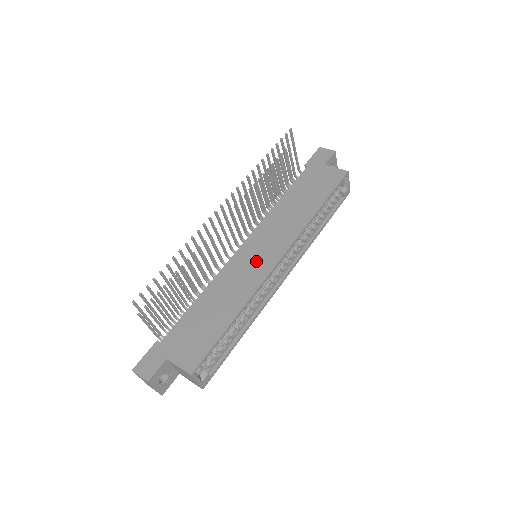
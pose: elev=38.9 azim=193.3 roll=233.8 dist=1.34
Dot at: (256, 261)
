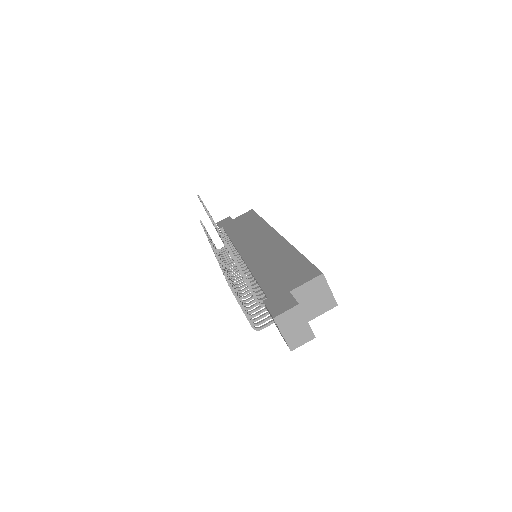
Dot at: (263, 244)
